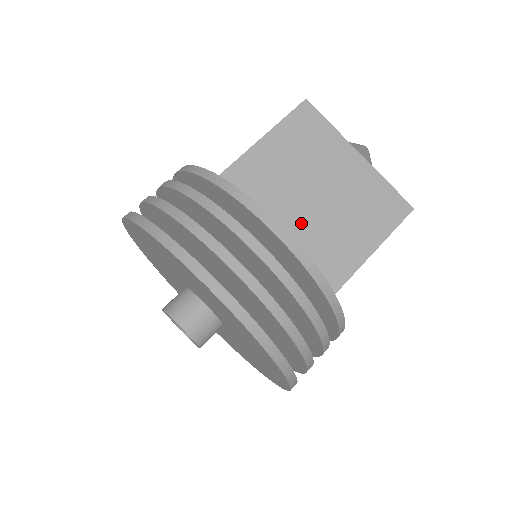
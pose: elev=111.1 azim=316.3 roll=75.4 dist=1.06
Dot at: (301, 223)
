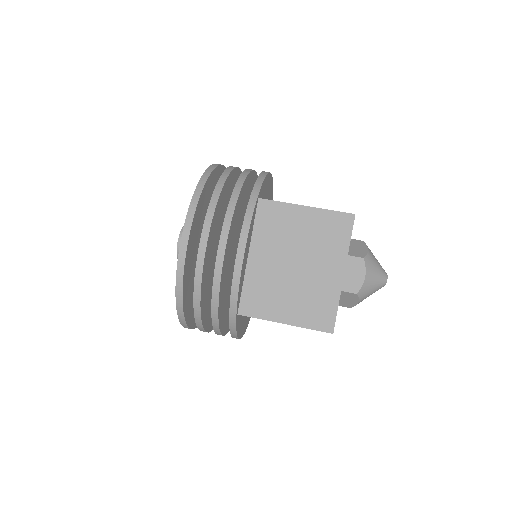
Dot at: (268, 266)
